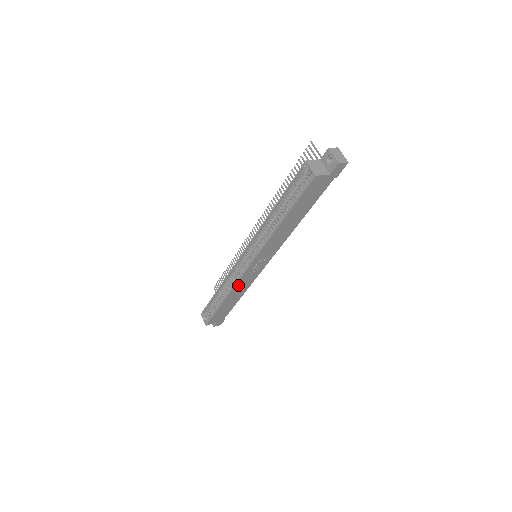
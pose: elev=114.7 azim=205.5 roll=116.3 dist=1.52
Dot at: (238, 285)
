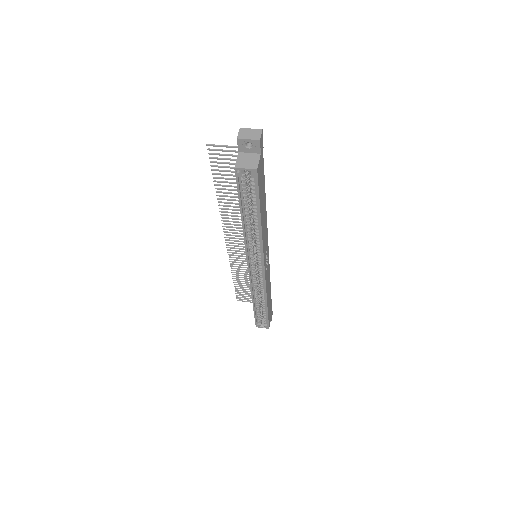
Dot at: (266, 286)
